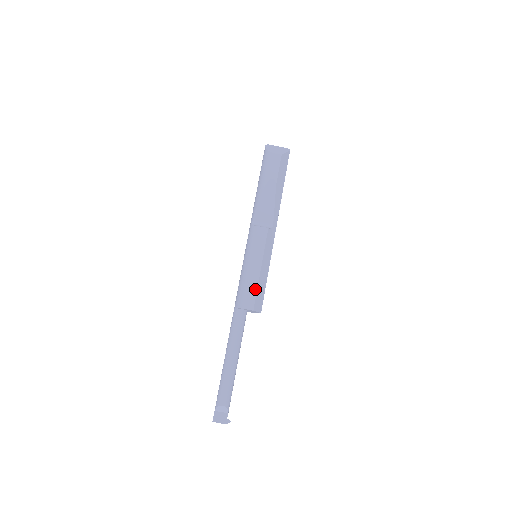
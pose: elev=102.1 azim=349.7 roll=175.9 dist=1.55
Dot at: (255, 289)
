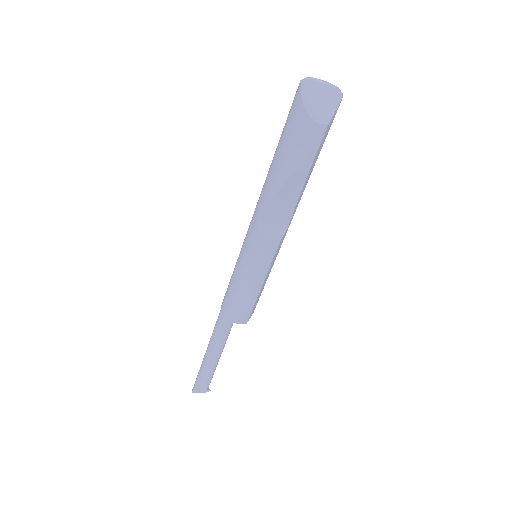
Dot at: (252, 305)
